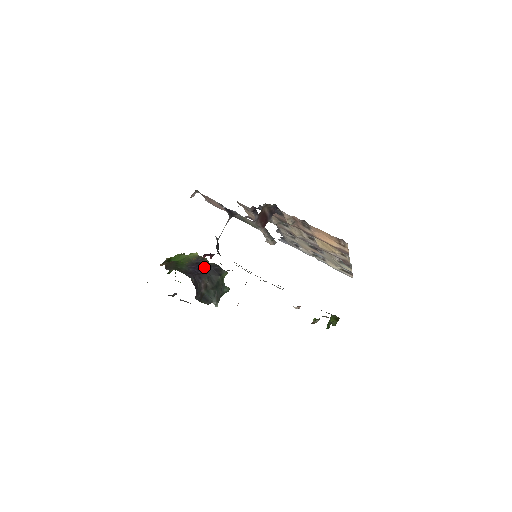
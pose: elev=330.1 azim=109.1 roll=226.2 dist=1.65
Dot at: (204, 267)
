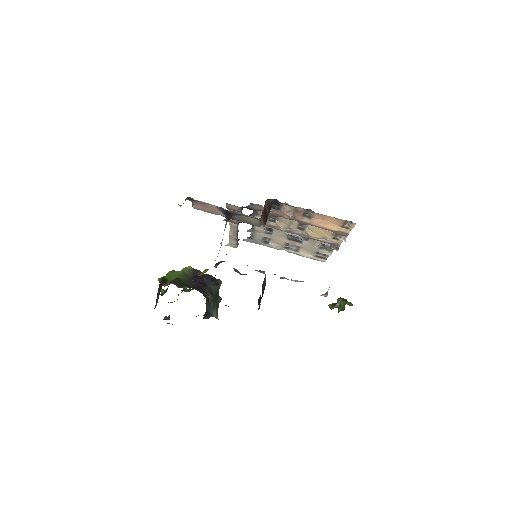
Dot at: (202, 279)
